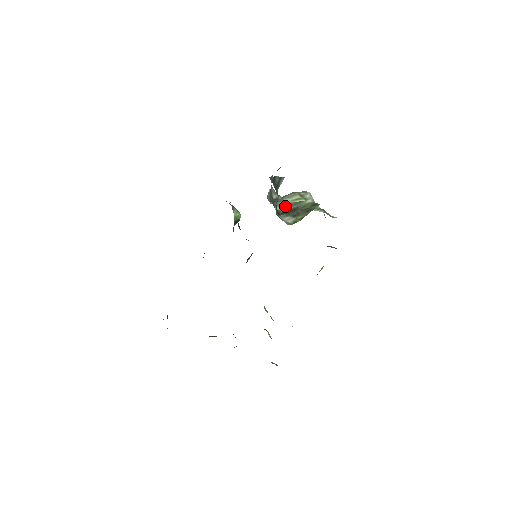
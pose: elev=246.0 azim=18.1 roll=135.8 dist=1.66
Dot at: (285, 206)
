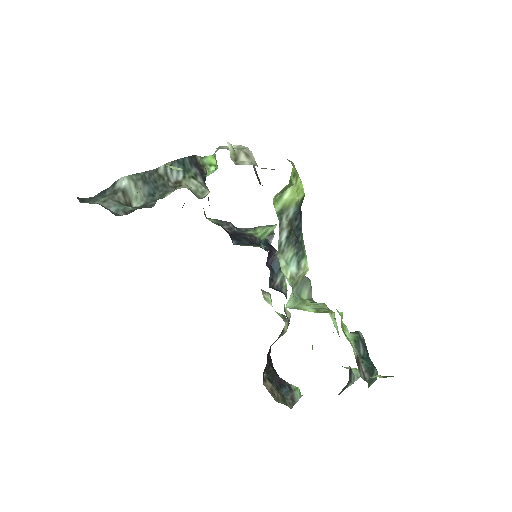
Dot at: occluded
